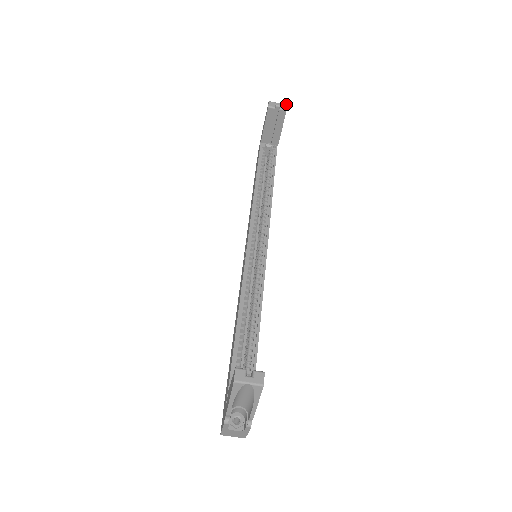
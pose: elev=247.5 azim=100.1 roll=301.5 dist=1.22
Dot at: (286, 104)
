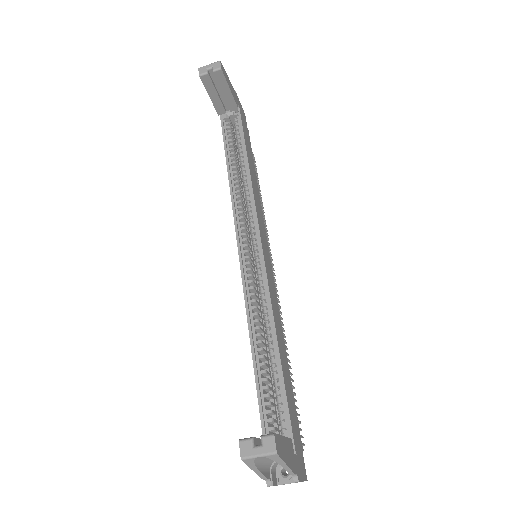
Dot at: (219, 61)
